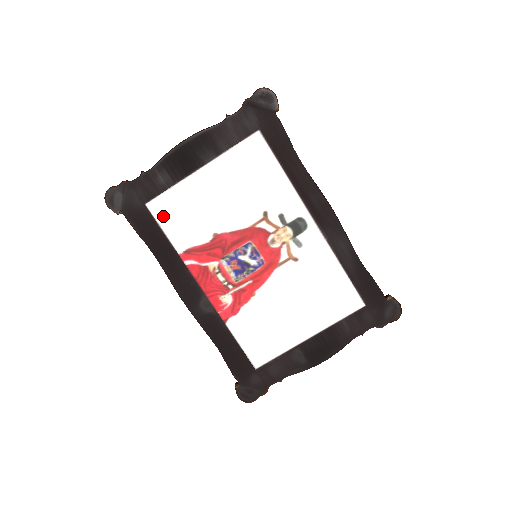
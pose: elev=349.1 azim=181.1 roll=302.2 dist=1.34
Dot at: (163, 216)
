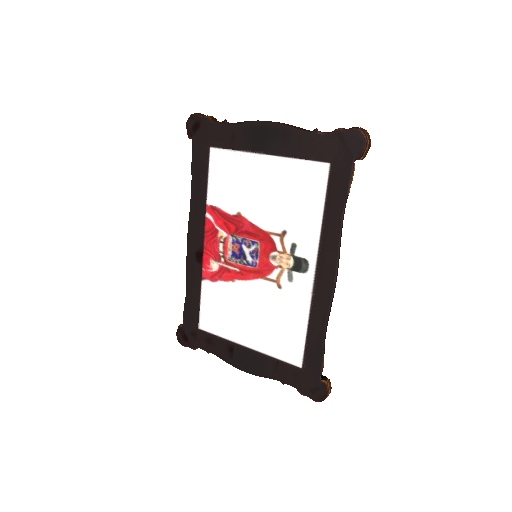
Dot at: (215, 167)
